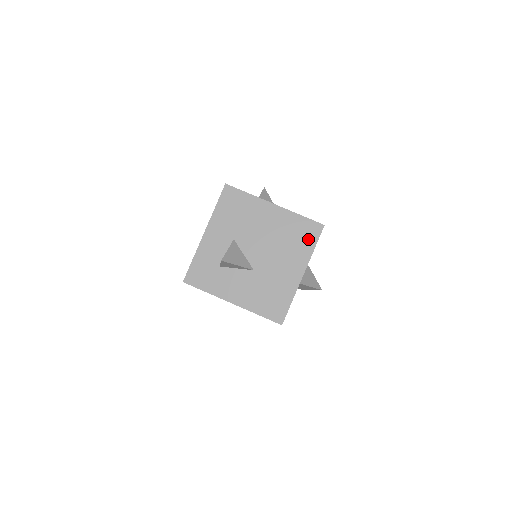
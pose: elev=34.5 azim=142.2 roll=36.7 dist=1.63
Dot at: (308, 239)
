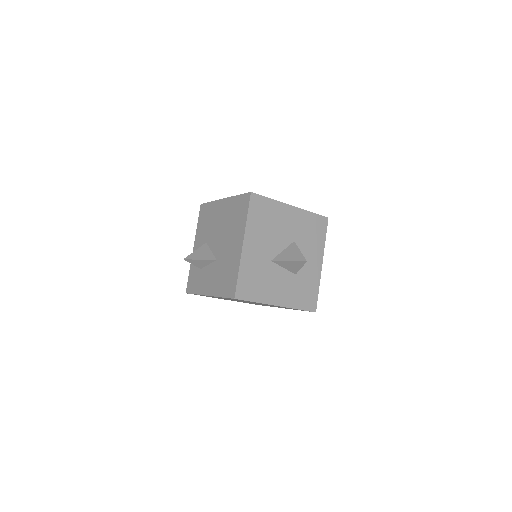
Dot at: (243, 211)
